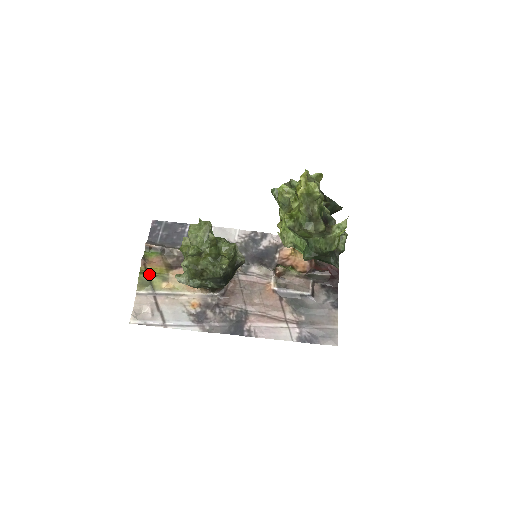
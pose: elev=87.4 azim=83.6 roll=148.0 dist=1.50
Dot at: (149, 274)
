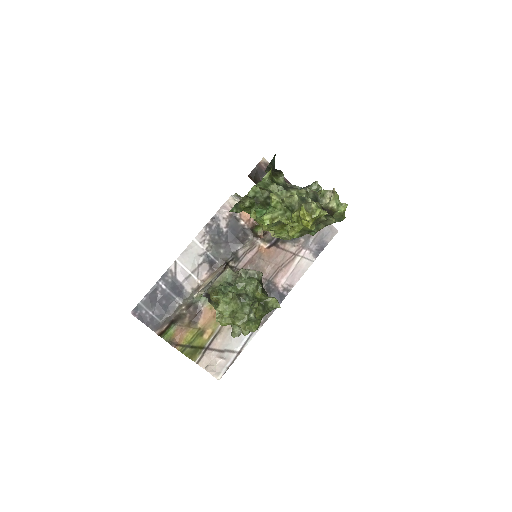
Dot at: (189, 345)
